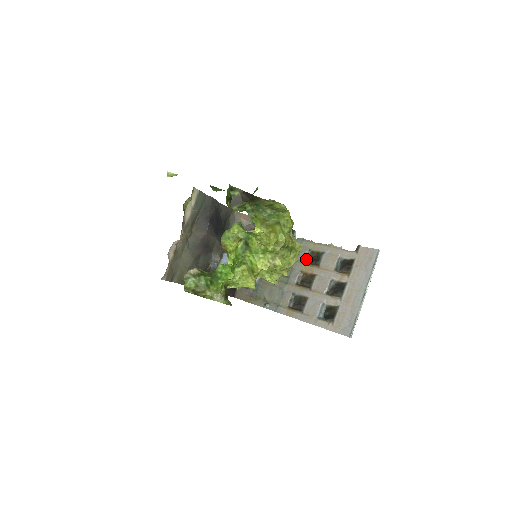
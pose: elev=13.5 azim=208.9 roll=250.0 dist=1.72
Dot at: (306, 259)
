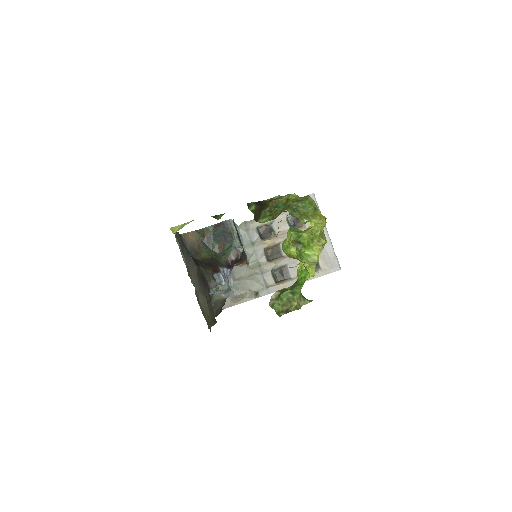
Dot at: (260, 236)
